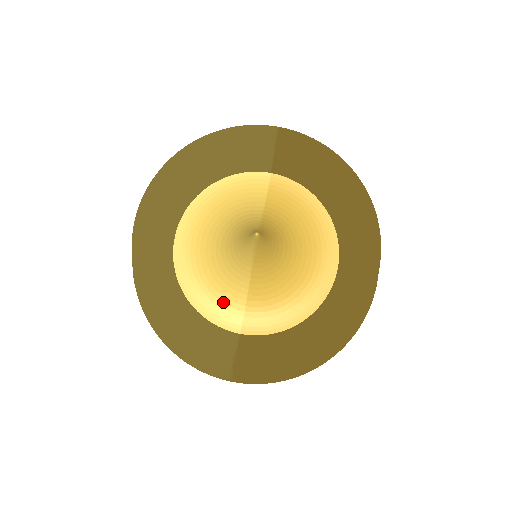
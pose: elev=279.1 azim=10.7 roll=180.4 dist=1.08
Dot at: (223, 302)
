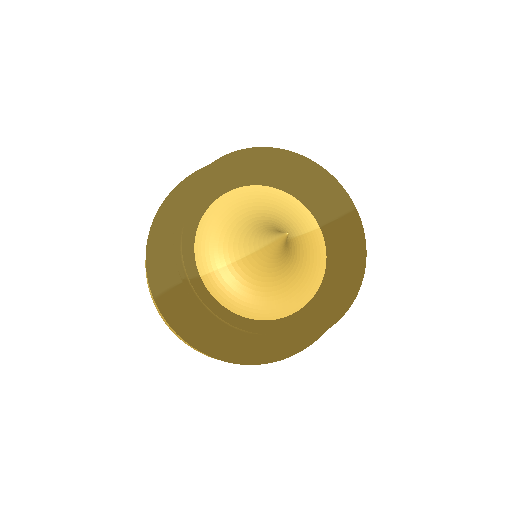
Dot at: (214, 250)
